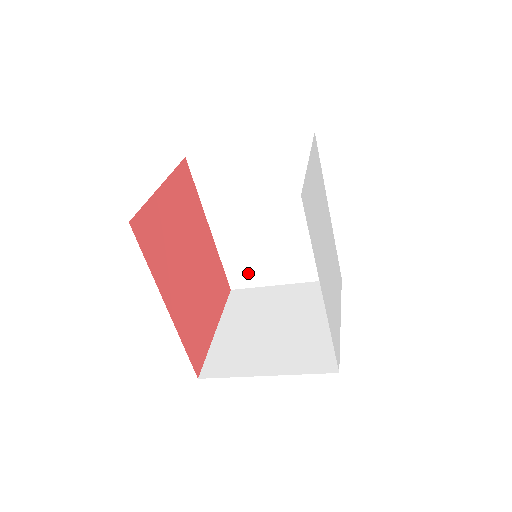
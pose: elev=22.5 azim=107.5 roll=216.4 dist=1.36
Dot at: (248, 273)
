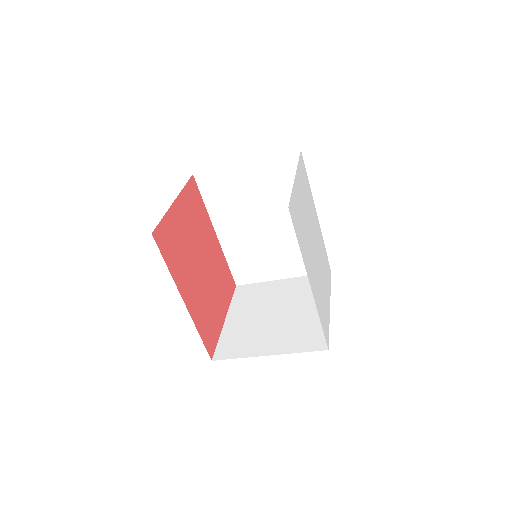
Dot at: (250, 270)
